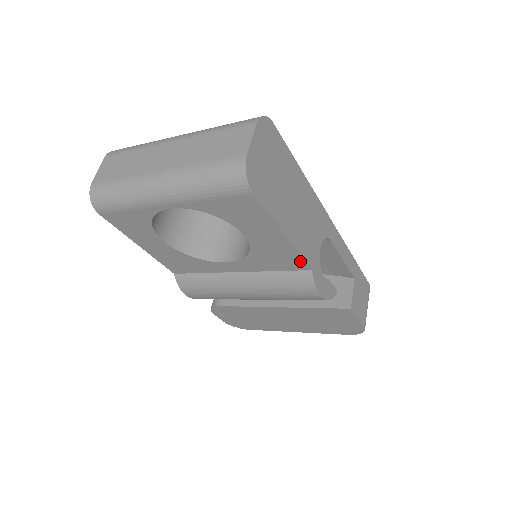
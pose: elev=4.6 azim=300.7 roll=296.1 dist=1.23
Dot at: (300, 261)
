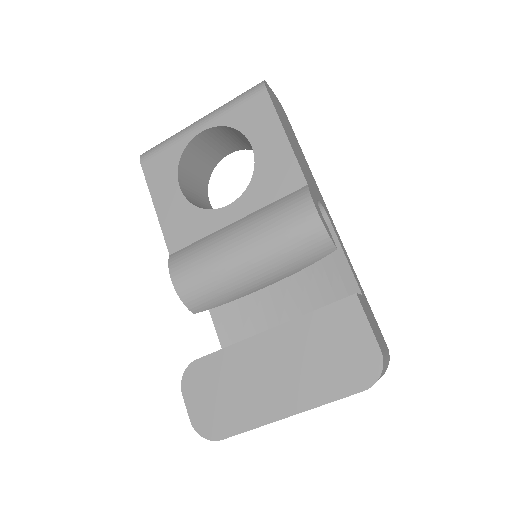
Dot at: (297, 172)
